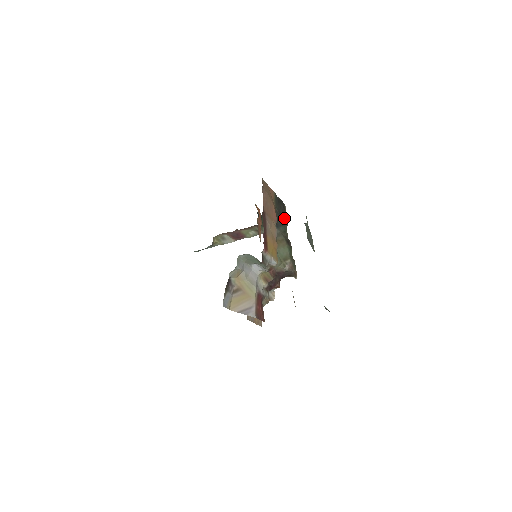
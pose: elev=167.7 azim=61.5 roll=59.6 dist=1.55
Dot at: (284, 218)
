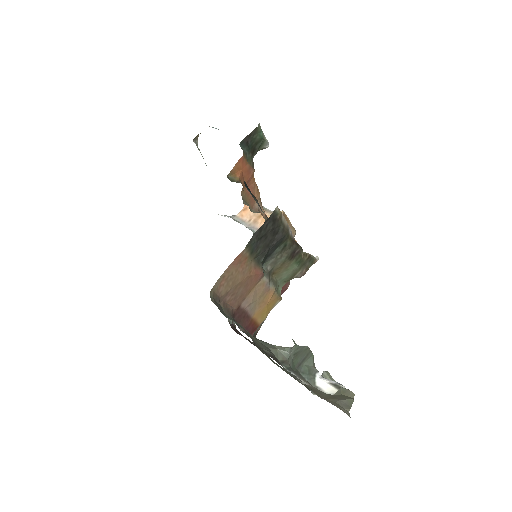
Dot at: (278, 237)
